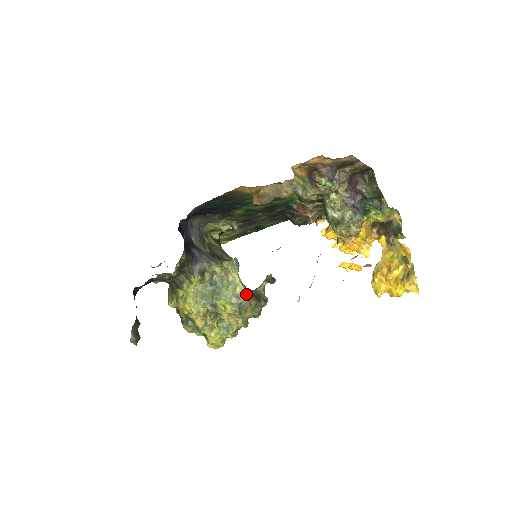
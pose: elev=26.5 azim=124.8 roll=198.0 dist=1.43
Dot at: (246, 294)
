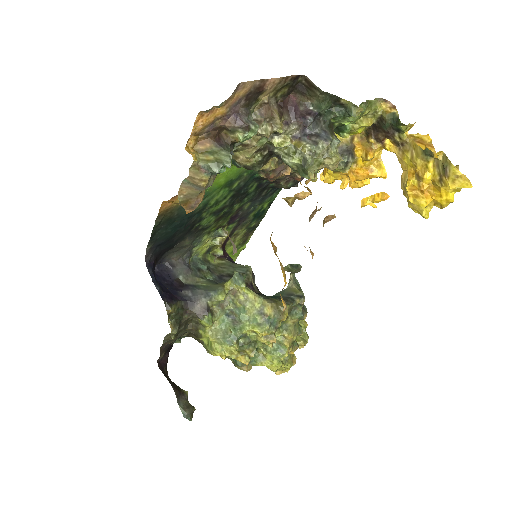
Dot at: (268, 305)
